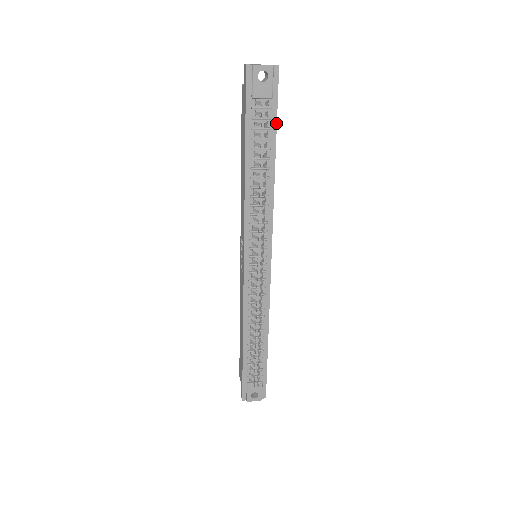
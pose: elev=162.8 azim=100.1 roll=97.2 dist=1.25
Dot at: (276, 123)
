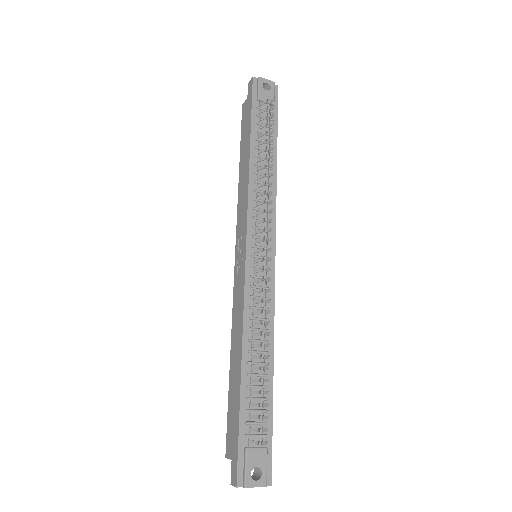
Dot at: (277, 126)
